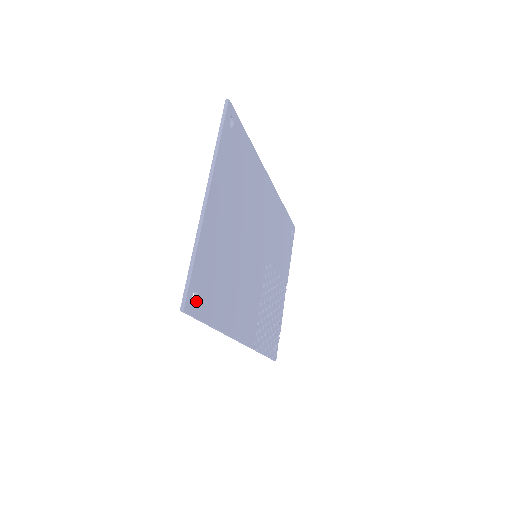
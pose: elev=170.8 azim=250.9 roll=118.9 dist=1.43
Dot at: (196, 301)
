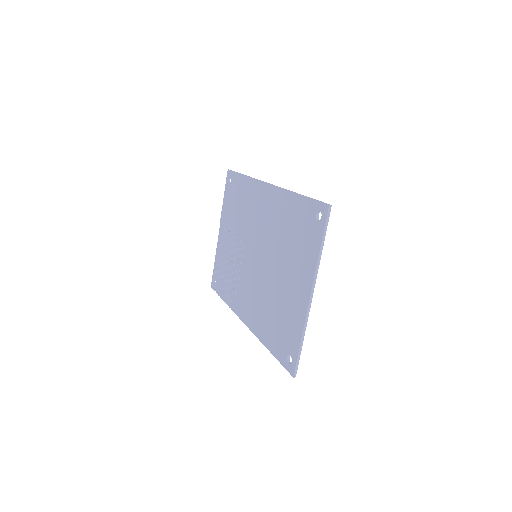
Dot at: (289, 359)
